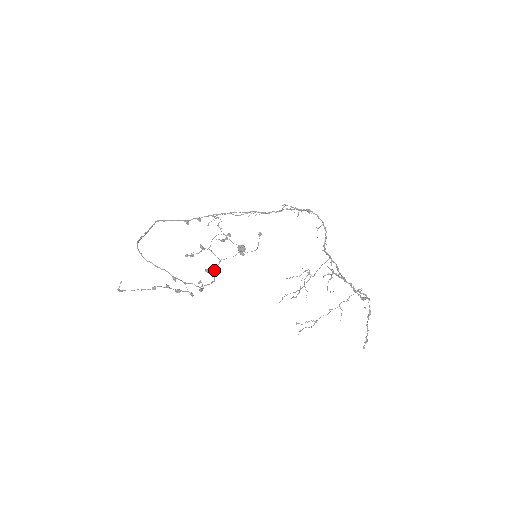
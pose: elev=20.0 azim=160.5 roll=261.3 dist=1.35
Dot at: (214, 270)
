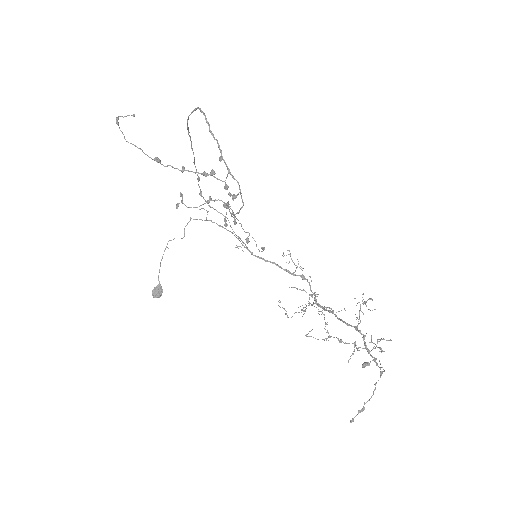
Dot at: (232, 213)
